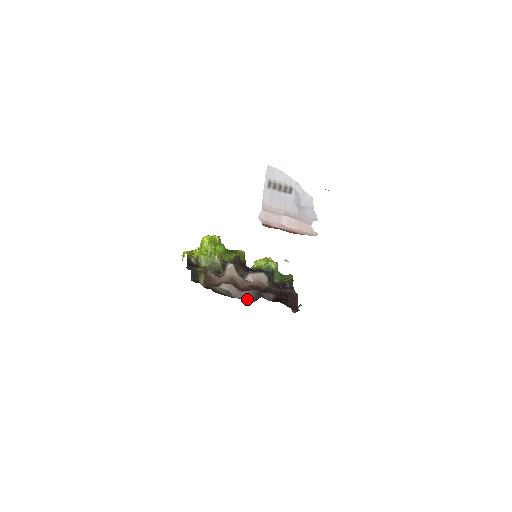
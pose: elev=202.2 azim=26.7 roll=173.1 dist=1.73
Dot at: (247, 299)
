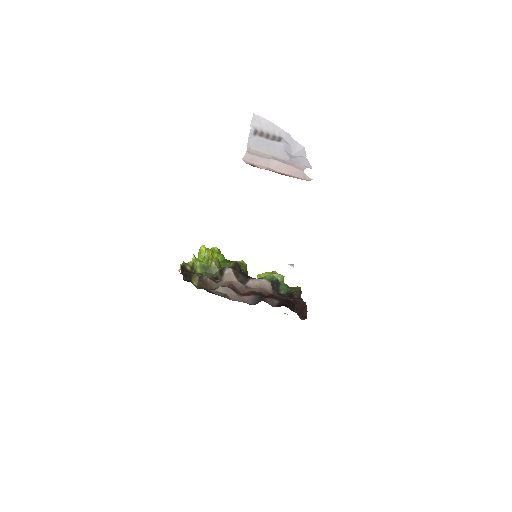
Dot at: (247, 303)
